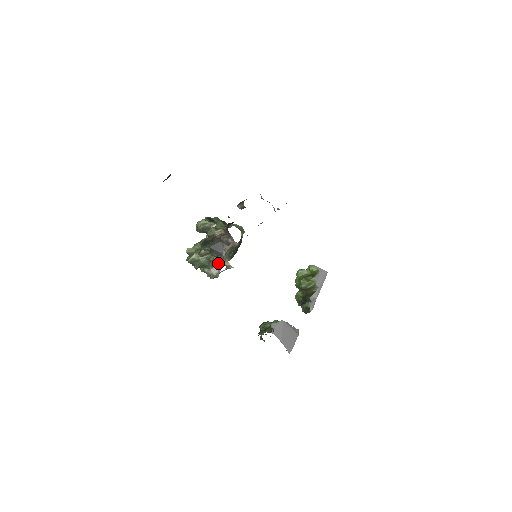
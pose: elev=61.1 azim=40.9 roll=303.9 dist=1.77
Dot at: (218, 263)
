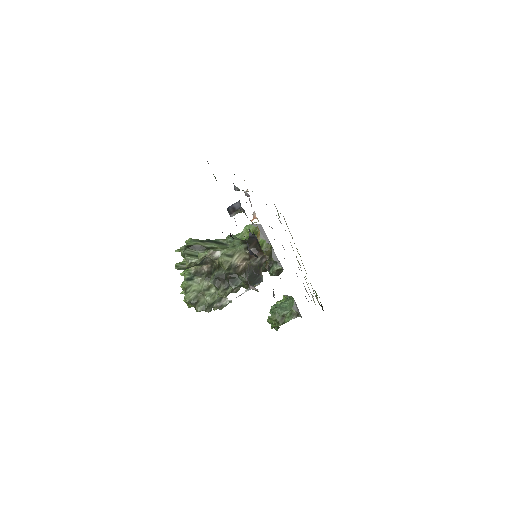
Dot at: occluded
